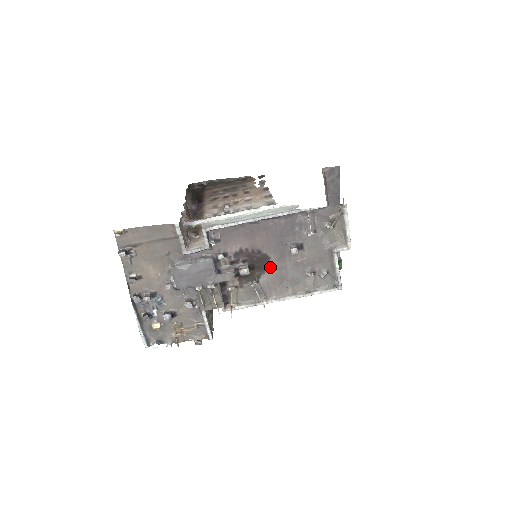
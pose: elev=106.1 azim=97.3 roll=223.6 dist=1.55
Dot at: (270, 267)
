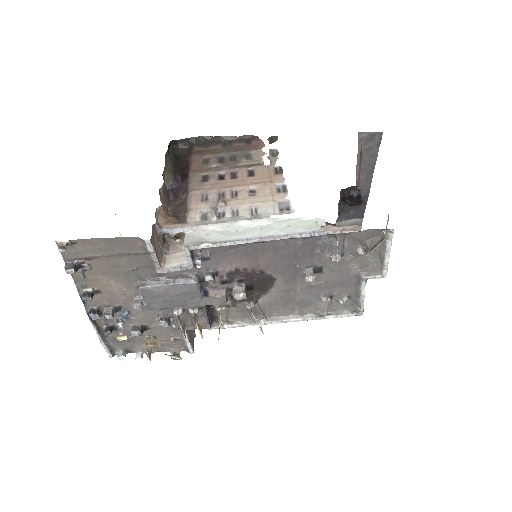
Dot at: (274, 288)
